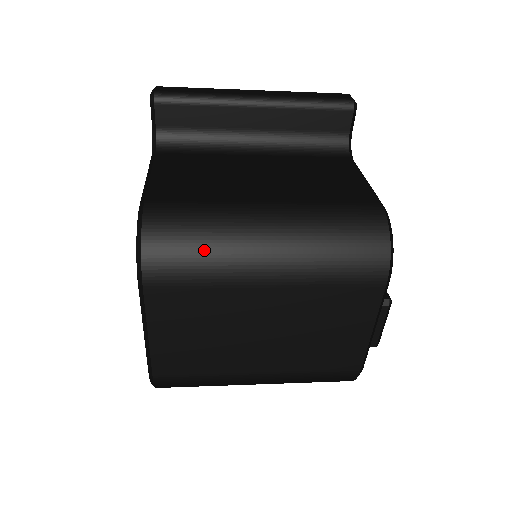
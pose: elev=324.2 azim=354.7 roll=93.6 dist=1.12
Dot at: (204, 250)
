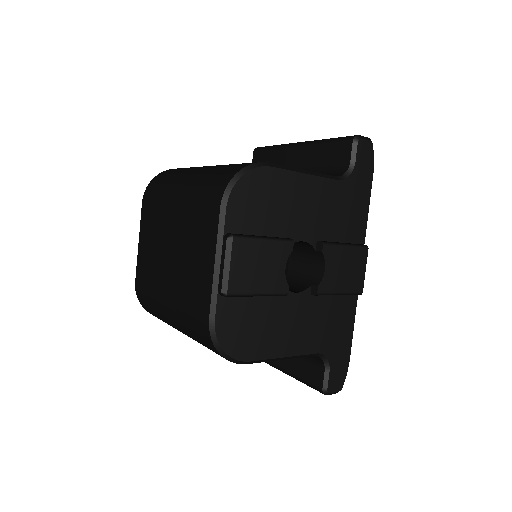
Dot at: (166, 180)
